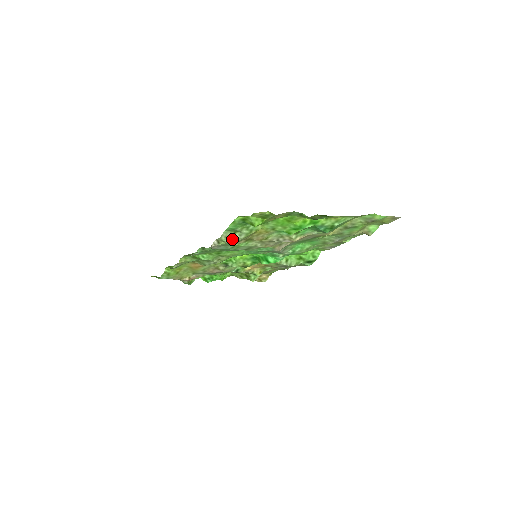
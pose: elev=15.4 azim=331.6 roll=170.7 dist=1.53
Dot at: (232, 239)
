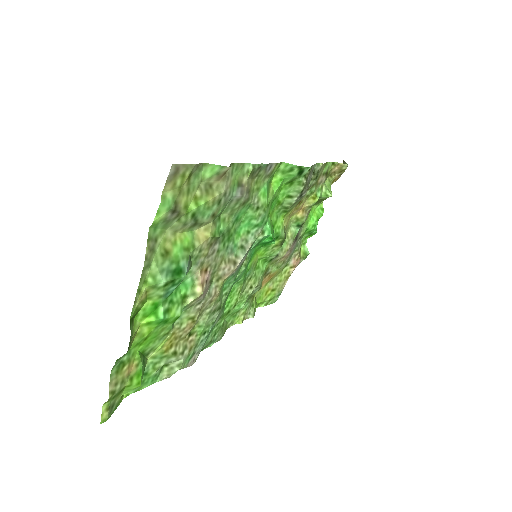
Dot at: (176, 364)
